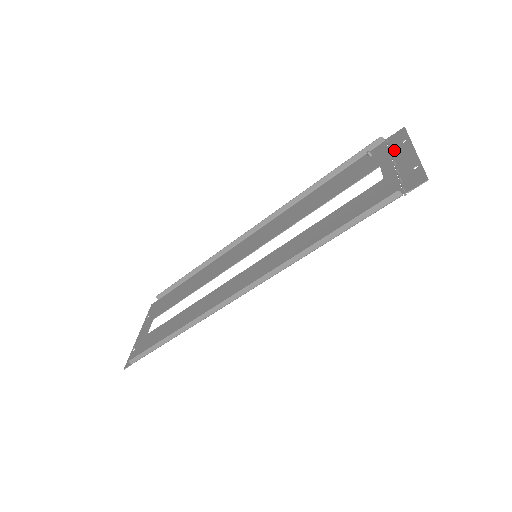
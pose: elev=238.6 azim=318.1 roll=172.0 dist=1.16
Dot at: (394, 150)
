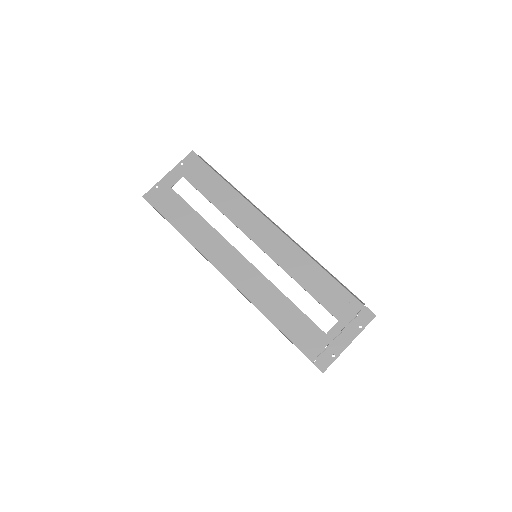
Dot at: (352, 324)
